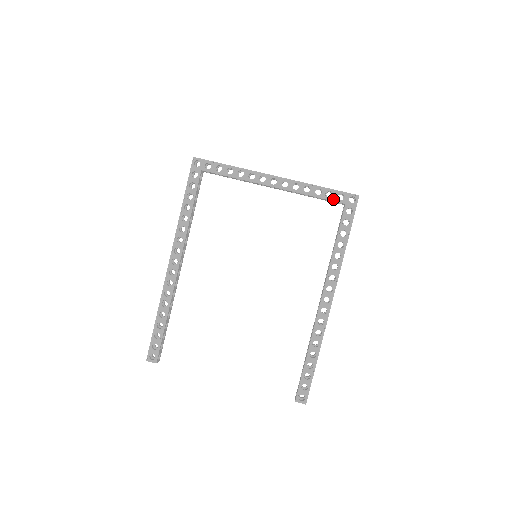
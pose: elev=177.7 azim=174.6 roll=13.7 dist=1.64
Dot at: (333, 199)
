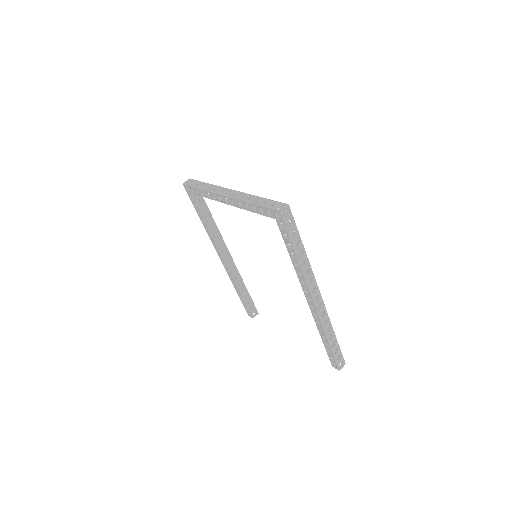
Dot at: (266, 215)
